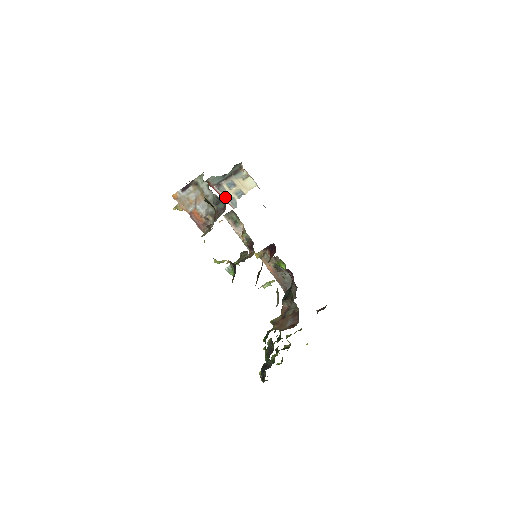
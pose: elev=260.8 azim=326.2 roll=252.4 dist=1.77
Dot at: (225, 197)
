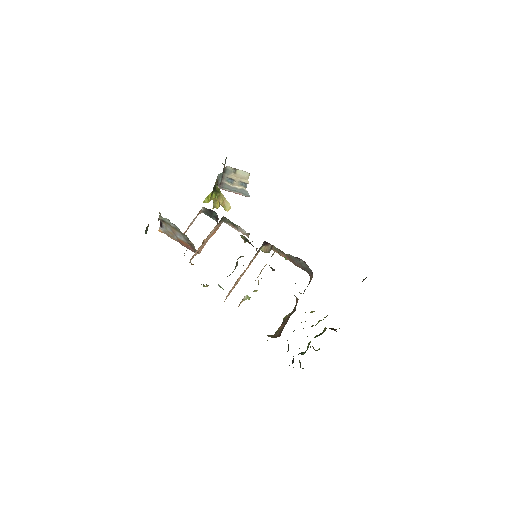
Dot at: (234, 191)
